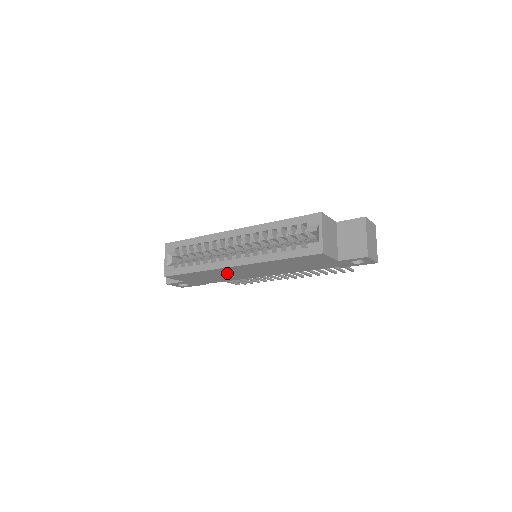
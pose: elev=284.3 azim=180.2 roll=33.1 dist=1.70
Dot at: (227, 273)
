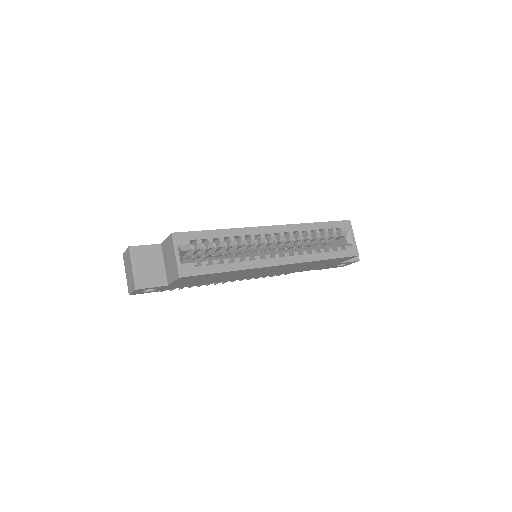
Dot at: (244, 273)
